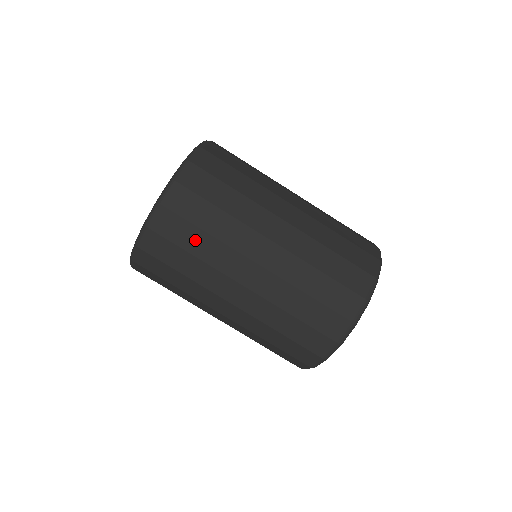
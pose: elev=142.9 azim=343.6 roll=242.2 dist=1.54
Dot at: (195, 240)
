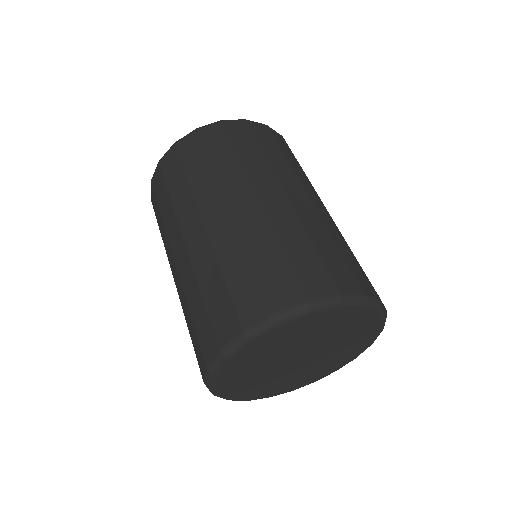
Dot at: (164, 201)
